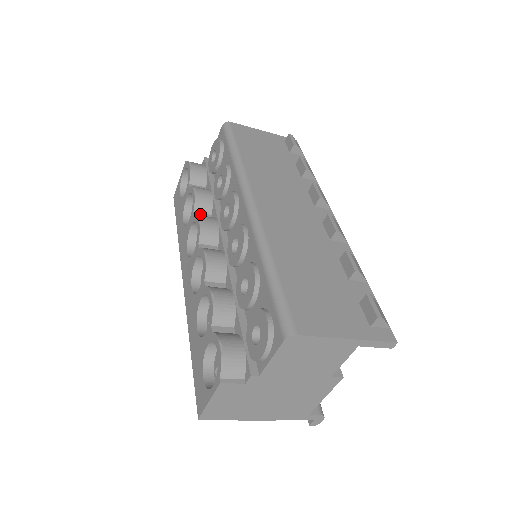
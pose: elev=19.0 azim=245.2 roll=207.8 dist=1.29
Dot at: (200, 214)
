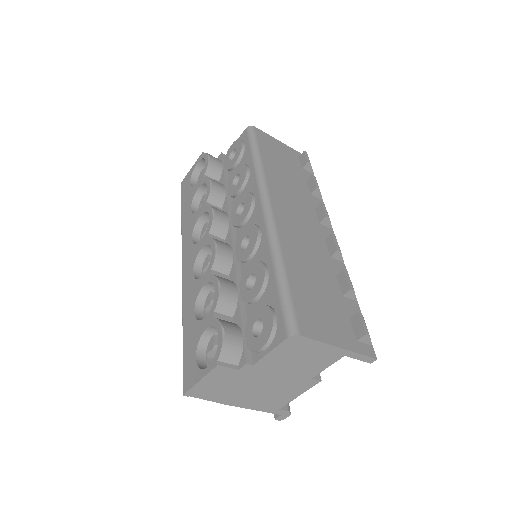
Dot at: (212, 206)
